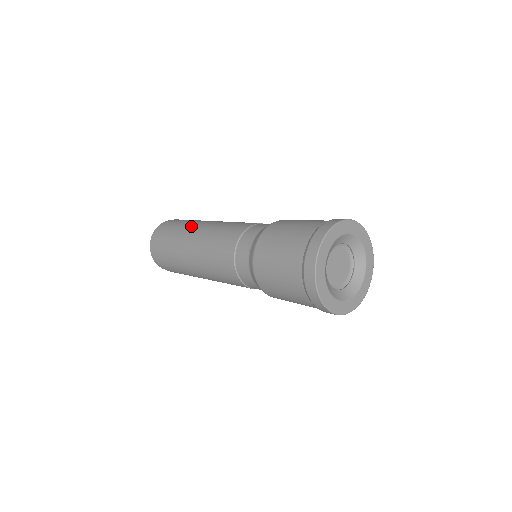
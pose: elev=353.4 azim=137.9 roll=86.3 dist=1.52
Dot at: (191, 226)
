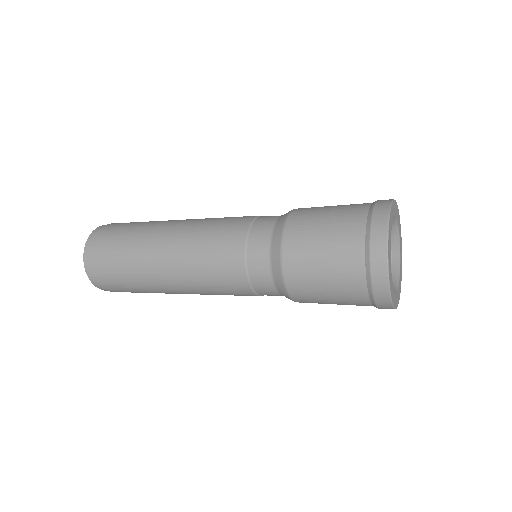
Dot at: (145, 257)
